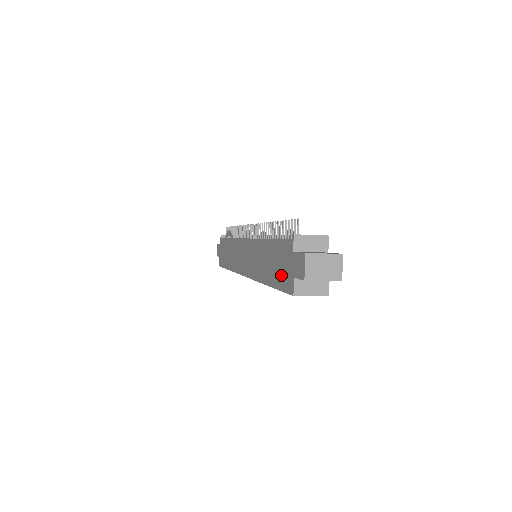
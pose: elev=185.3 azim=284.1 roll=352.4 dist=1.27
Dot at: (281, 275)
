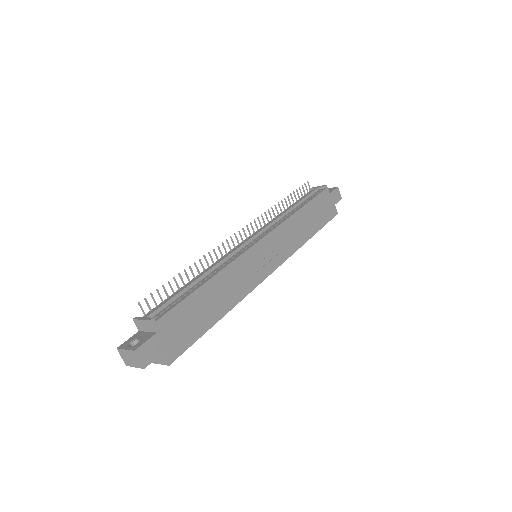
Dot at: occluded
